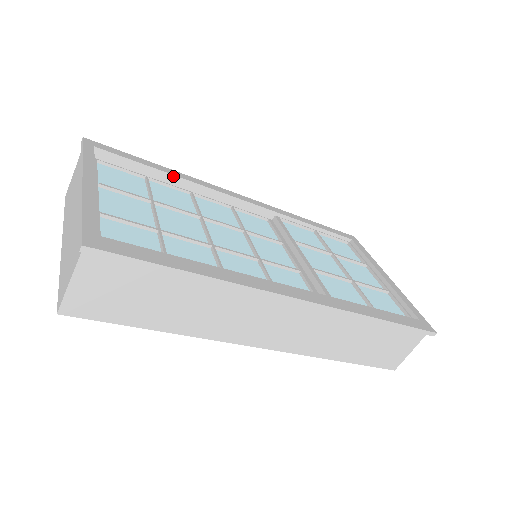
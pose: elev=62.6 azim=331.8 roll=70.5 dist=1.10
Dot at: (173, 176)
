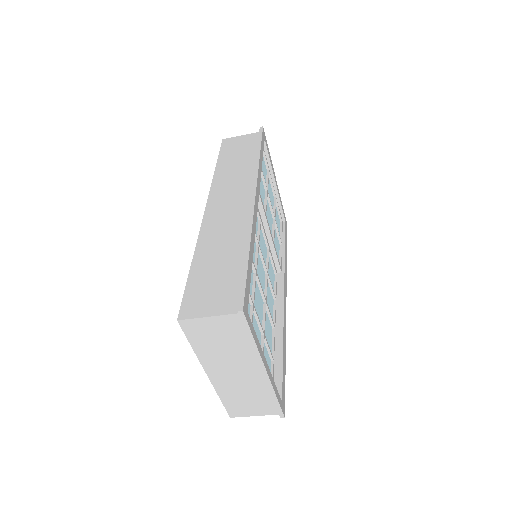
Dot at: (252, 253)
